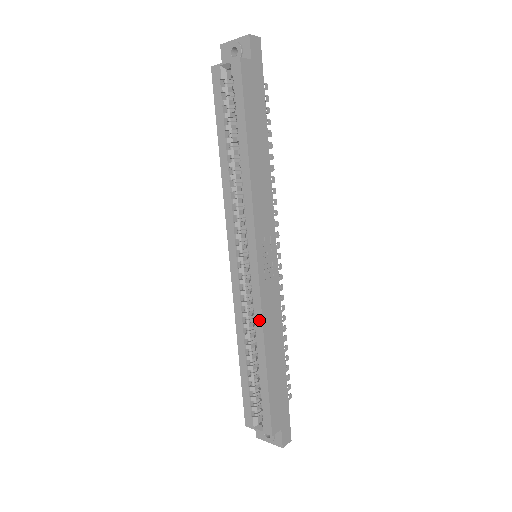
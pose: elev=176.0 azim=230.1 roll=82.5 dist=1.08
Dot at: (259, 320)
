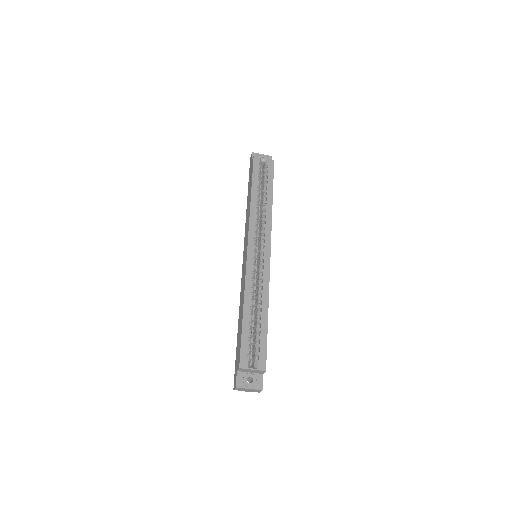
Dot at: (267, 287)
